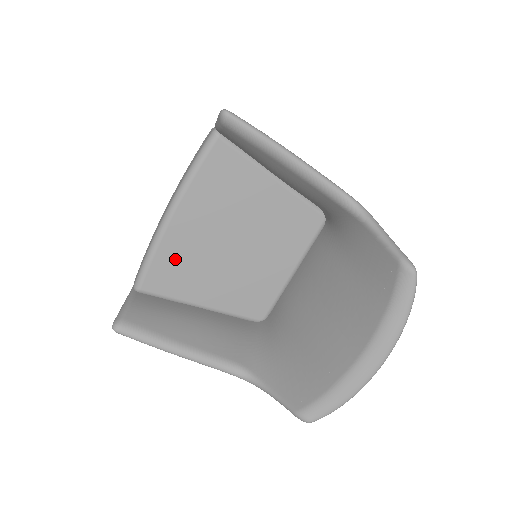
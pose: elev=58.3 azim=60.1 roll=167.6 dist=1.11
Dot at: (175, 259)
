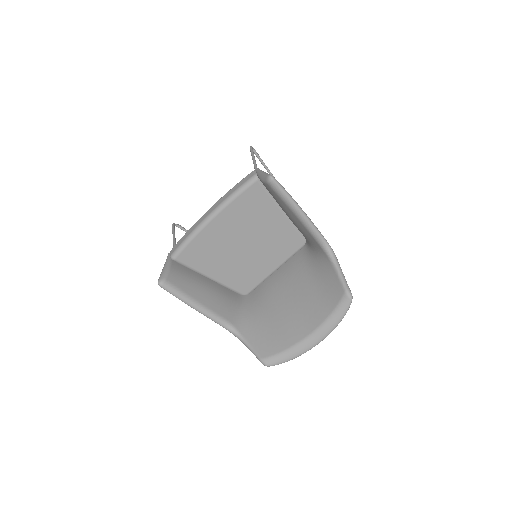
Dot at: (204, 246)
